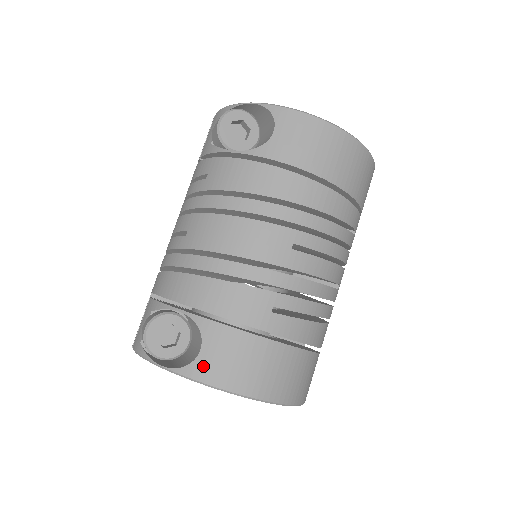
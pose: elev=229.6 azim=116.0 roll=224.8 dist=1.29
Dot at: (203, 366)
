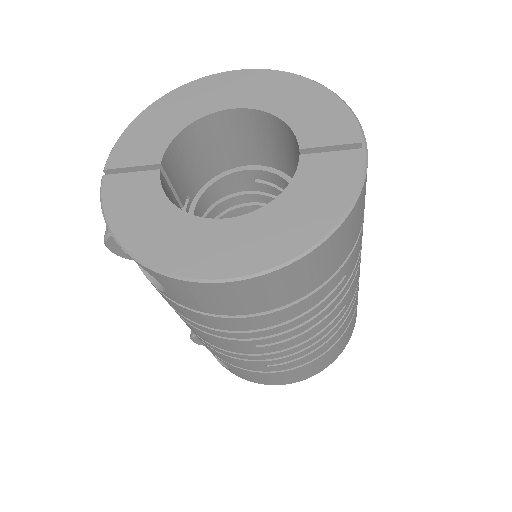
Dot at: (238, 375)
